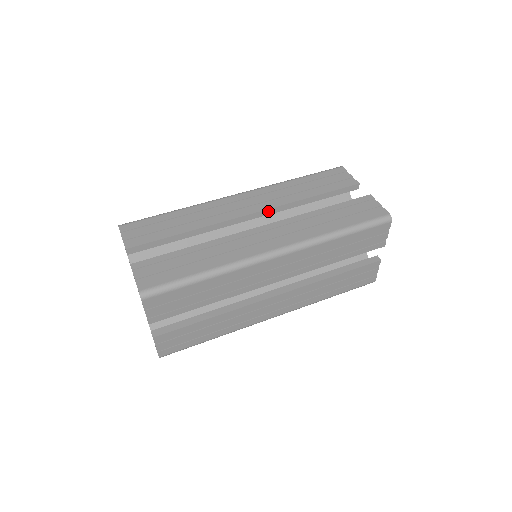
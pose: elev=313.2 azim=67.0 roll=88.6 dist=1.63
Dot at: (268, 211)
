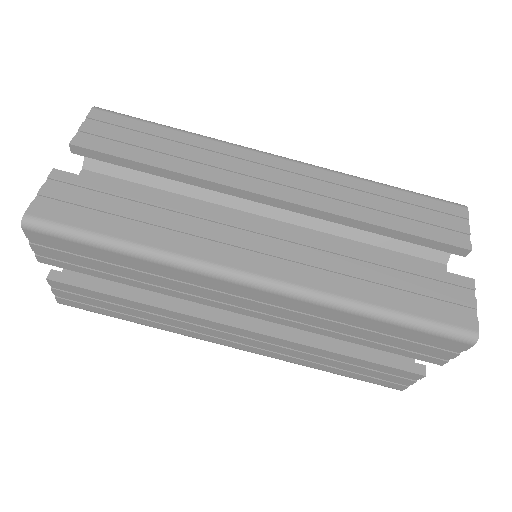
Dot at: (301, 208)
